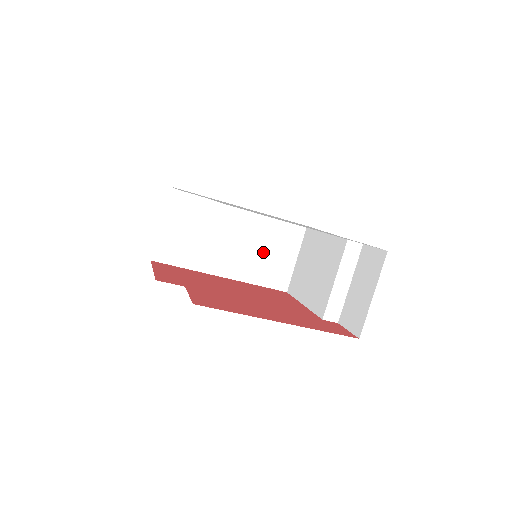
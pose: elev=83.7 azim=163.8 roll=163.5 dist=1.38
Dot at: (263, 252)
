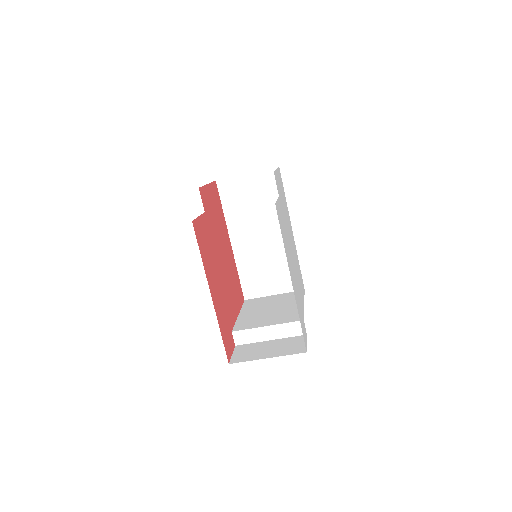
Dot at: (266, 265)
